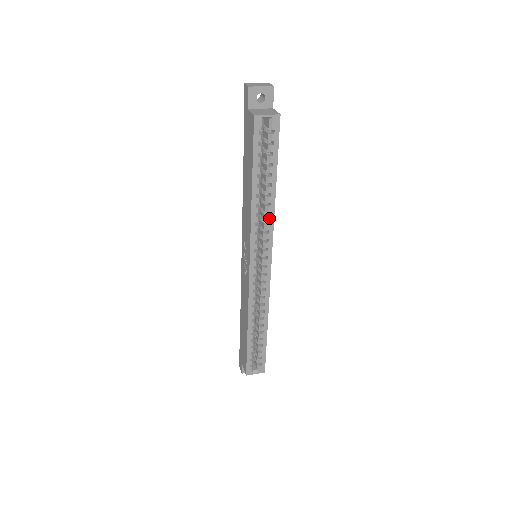
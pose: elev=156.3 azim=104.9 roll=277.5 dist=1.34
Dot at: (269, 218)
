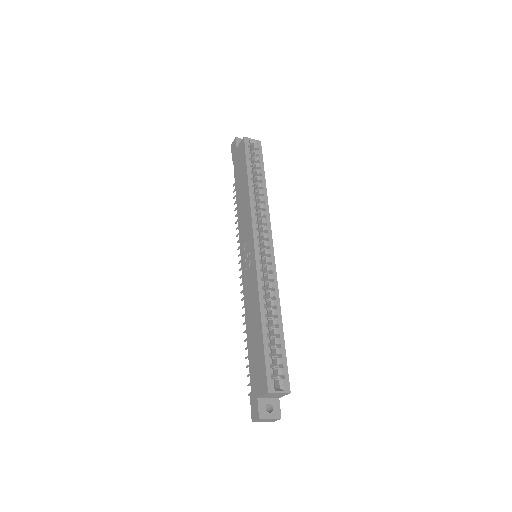
Dot at: (264, 206)
